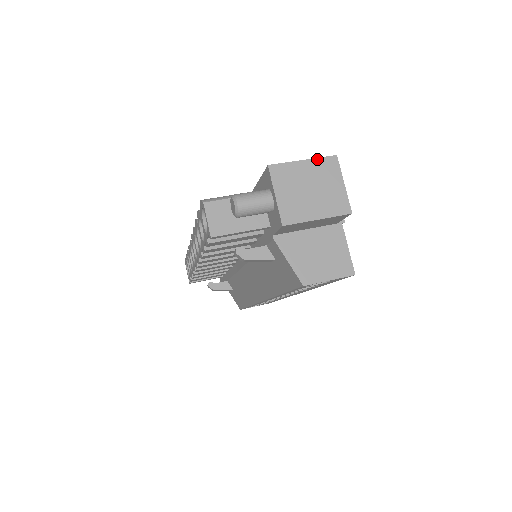
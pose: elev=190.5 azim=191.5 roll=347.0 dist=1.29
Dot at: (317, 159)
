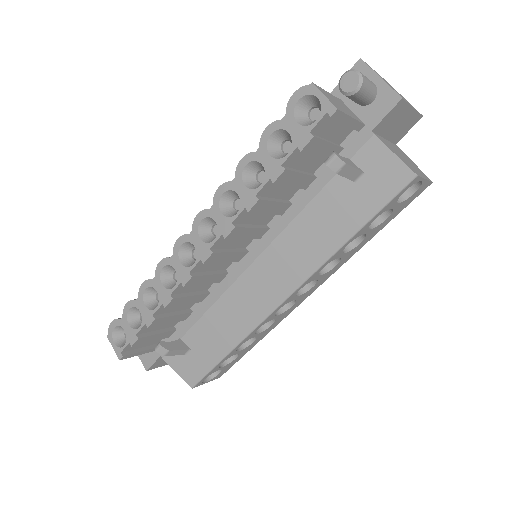
Dot at: occluded
